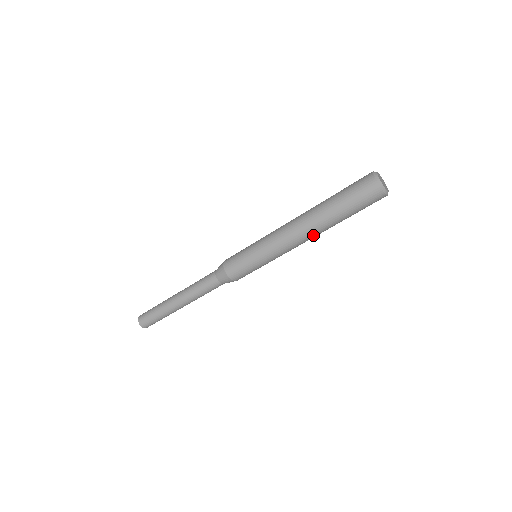
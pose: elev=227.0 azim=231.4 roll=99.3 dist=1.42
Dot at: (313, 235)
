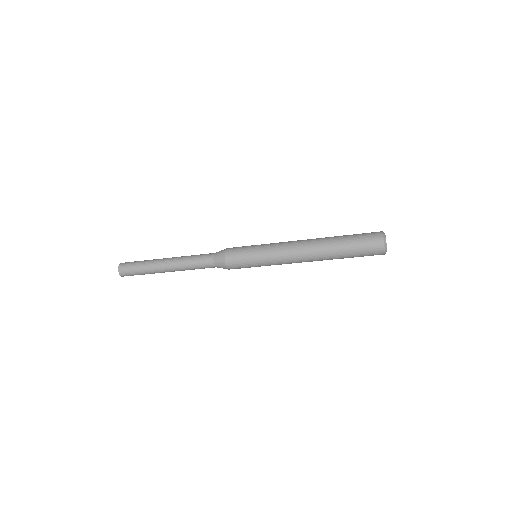
Dot at: occluded
